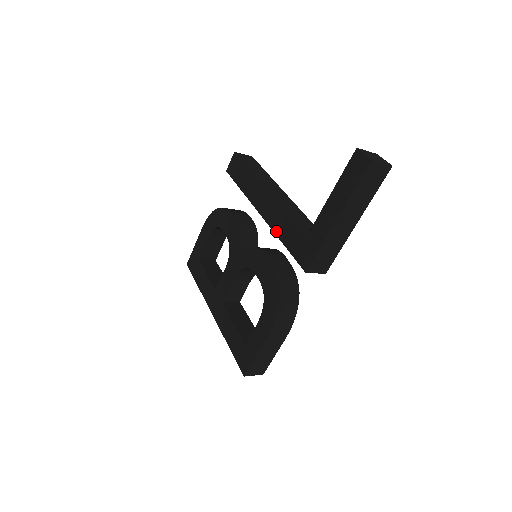
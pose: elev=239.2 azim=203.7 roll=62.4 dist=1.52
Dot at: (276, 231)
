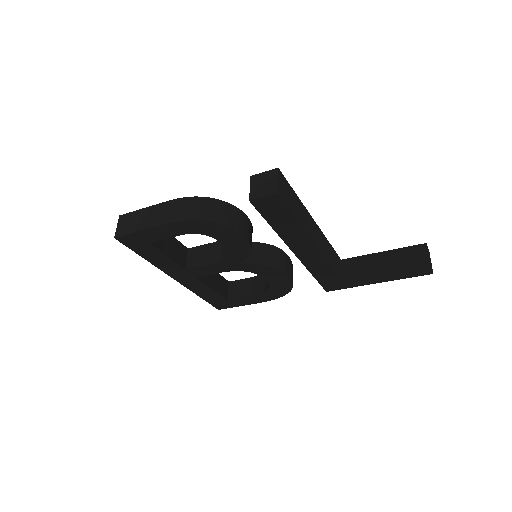
Dot at: (310, 269)
